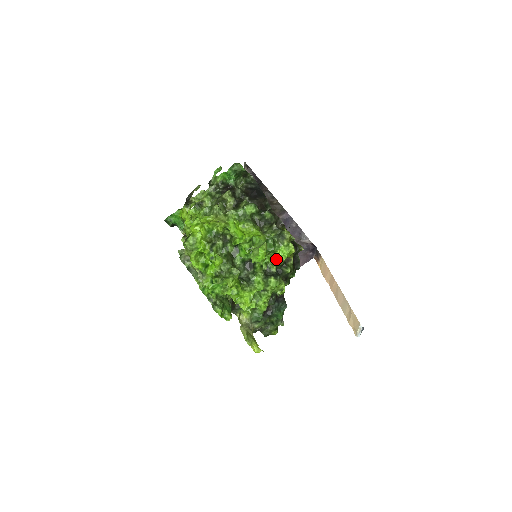
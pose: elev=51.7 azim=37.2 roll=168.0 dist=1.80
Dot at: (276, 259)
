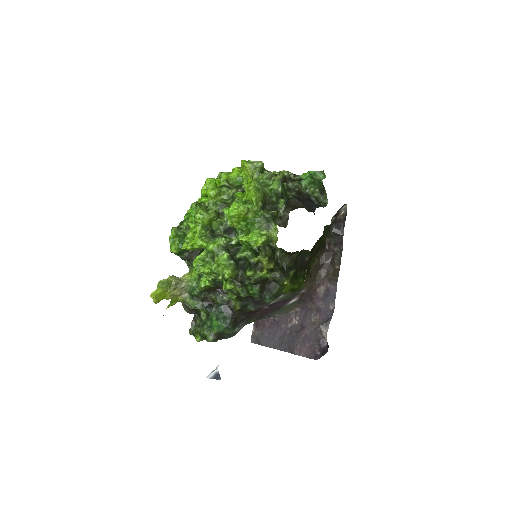
Dot at: (245, 239)
